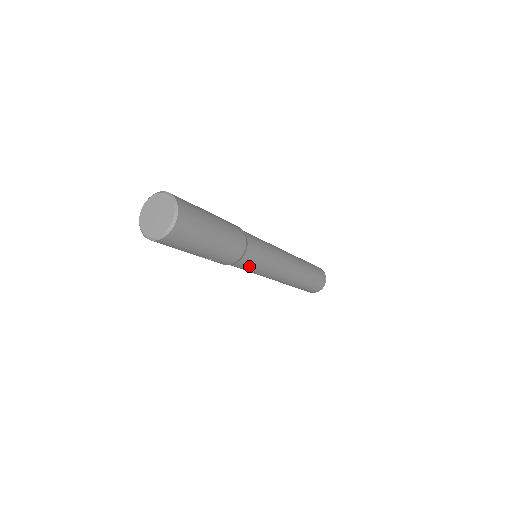
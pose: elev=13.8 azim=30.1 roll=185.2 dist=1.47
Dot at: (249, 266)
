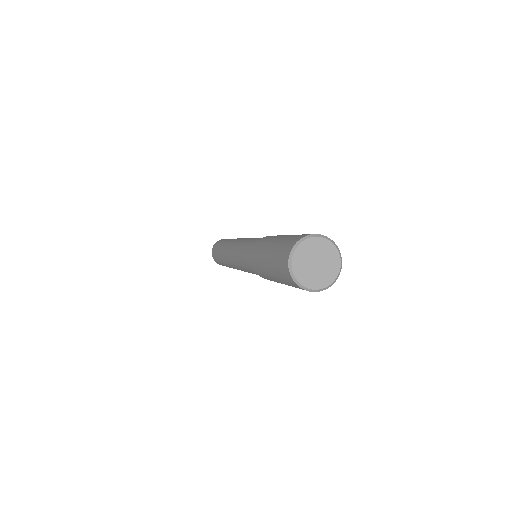
Dot at: occluded
